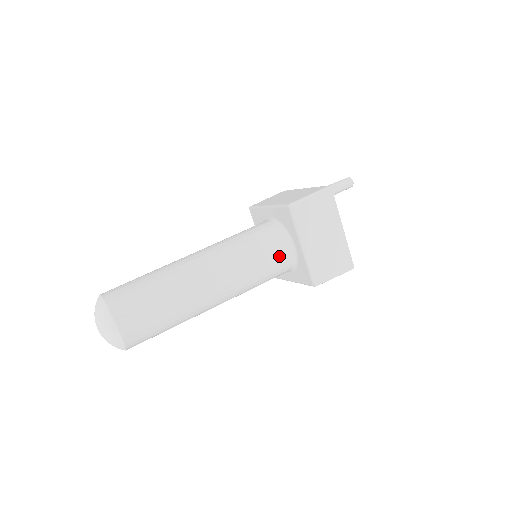
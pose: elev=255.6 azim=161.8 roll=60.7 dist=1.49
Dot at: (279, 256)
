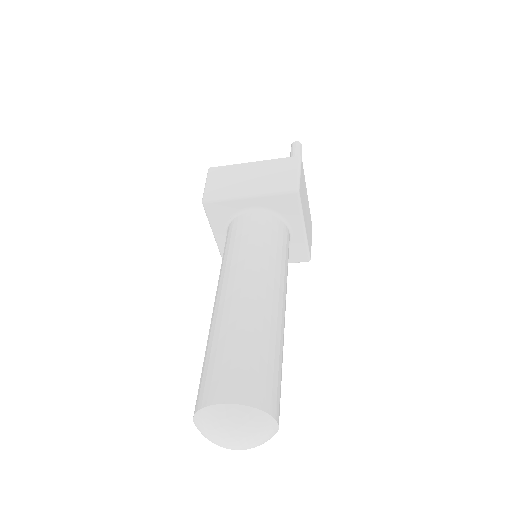
Dot at: (288, 247)
